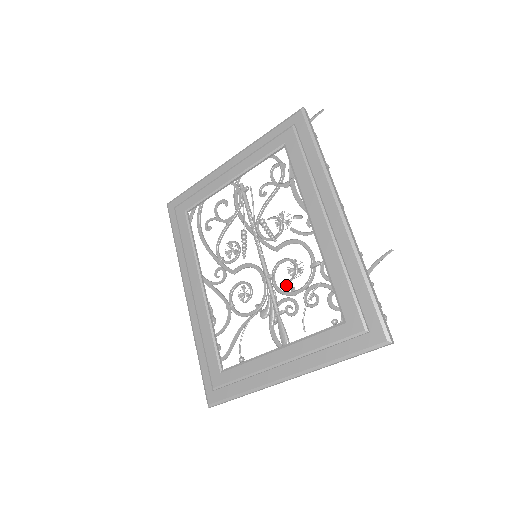
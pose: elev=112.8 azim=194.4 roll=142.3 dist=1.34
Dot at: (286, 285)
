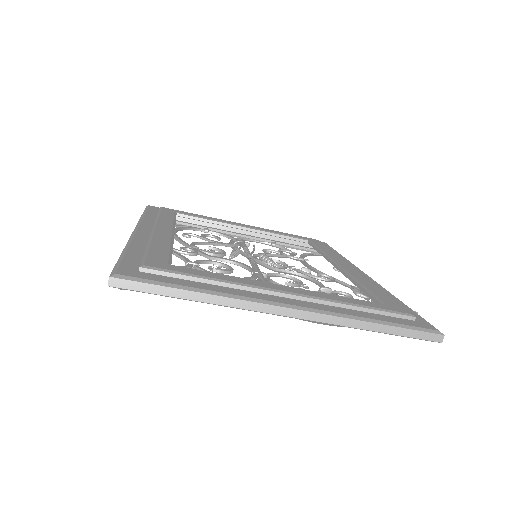
Dot at: (300, 271)
